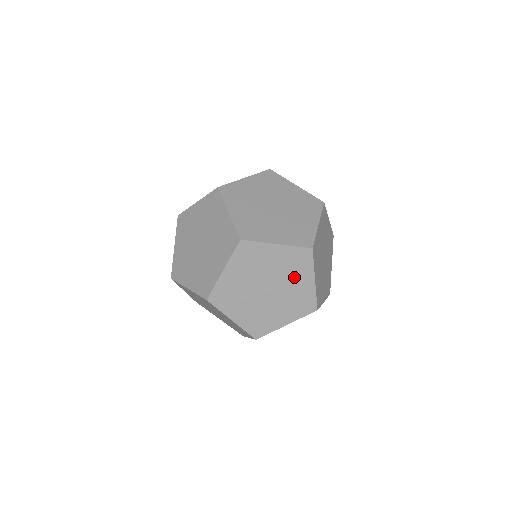
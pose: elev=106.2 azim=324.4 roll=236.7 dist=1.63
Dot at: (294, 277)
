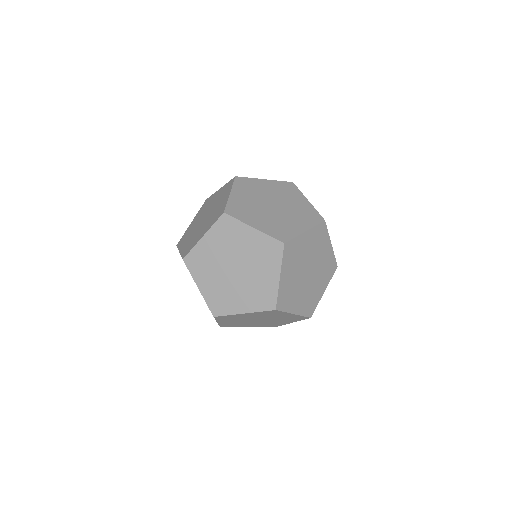
Dot at: (261, 266)
